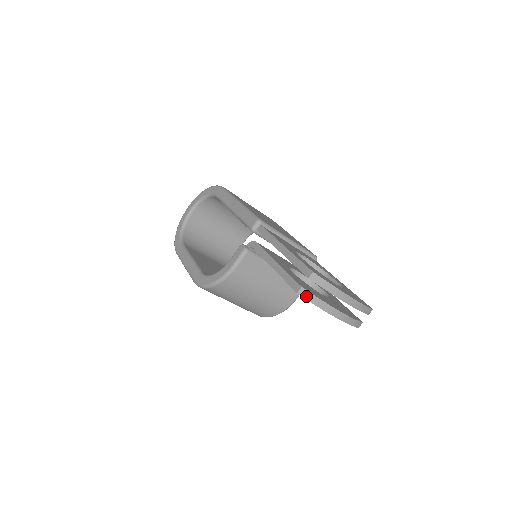
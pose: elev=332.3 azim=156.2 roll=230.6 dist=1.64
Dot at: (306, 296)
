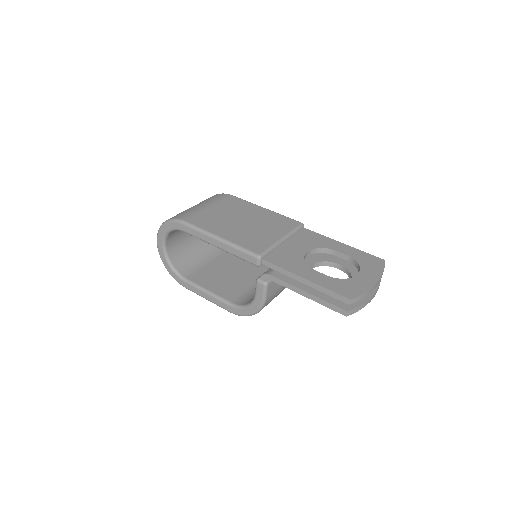
Dot at: (352, 312)
